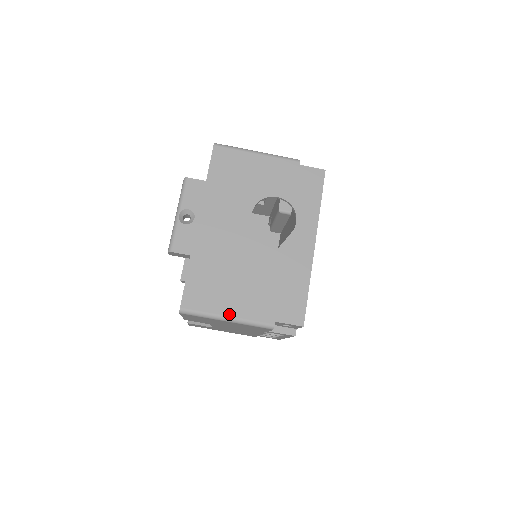
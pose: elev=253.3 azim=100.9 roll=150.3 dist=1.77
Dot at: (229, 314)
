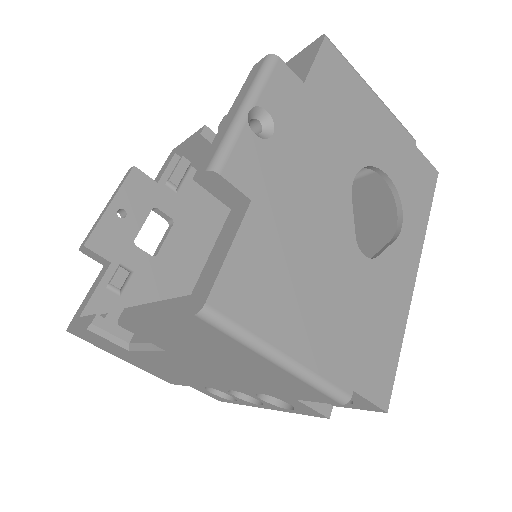
Dot at: (290, 351)
